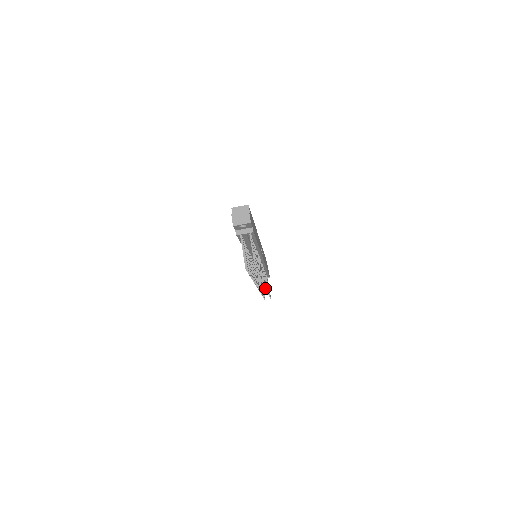
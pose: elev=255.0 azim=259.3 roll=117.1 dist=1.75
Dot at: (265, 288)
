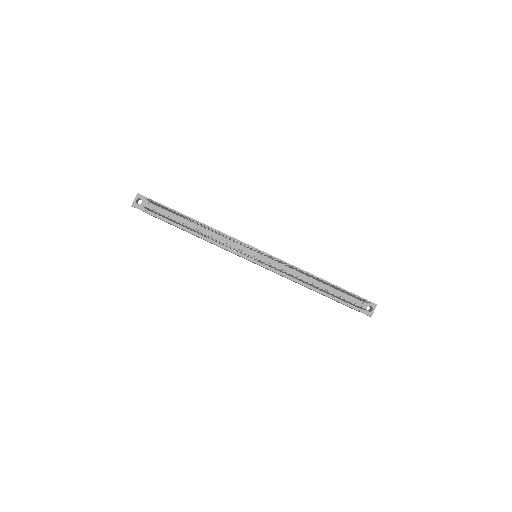
Dot at: occluded
